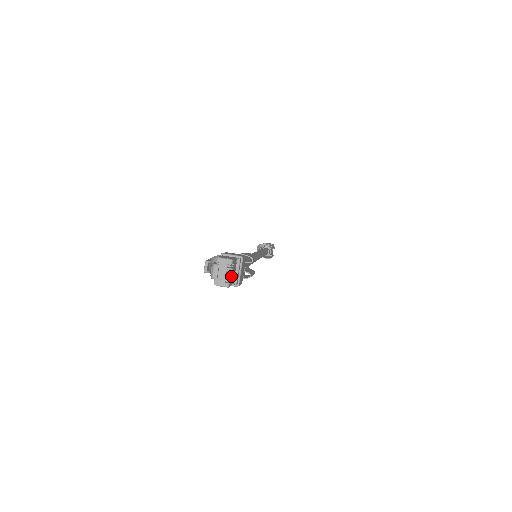
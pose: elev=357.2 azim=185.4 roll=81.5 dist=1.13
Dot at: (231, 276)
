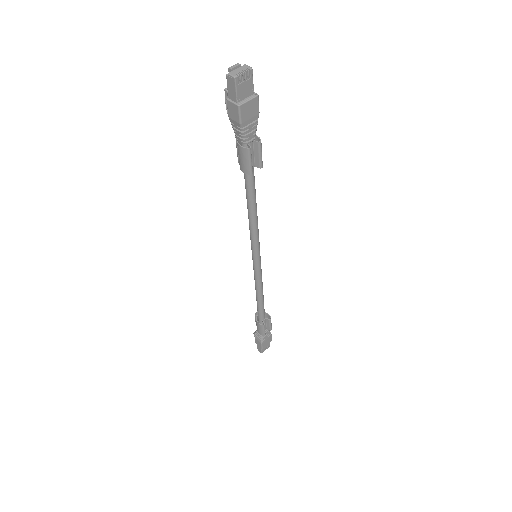
Dot at: (242, 82)
